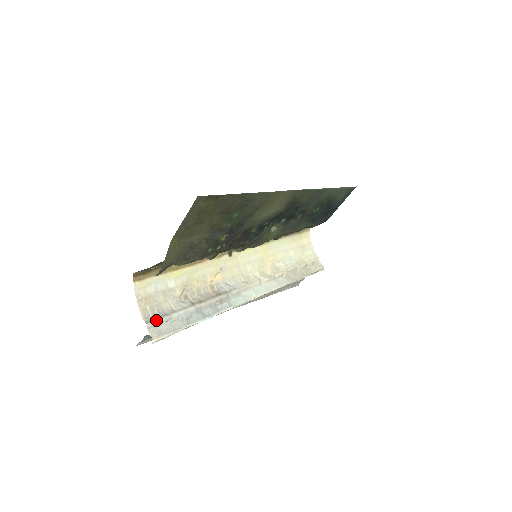
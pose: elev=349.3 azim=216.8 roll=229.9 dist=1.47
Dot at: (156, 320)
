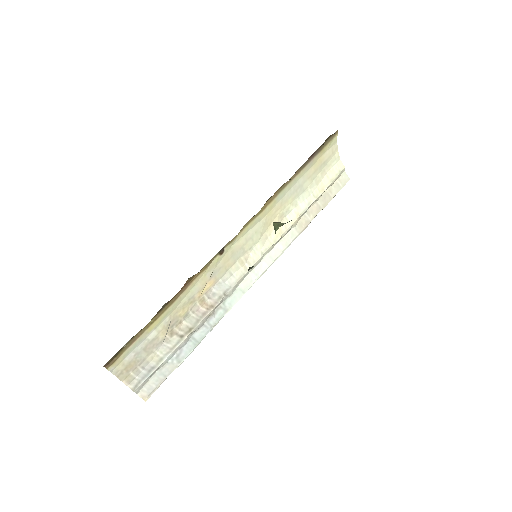
Dot at: (143, 381)
